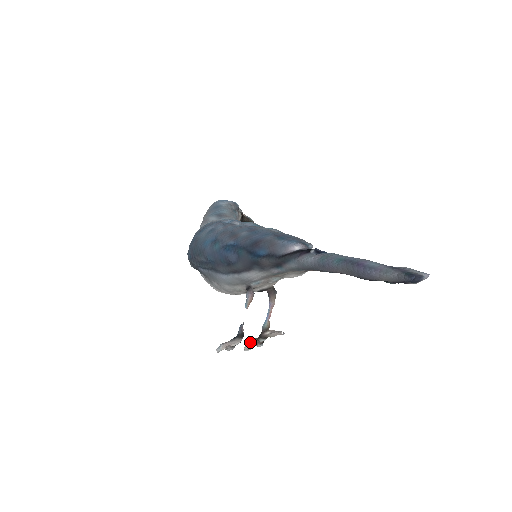
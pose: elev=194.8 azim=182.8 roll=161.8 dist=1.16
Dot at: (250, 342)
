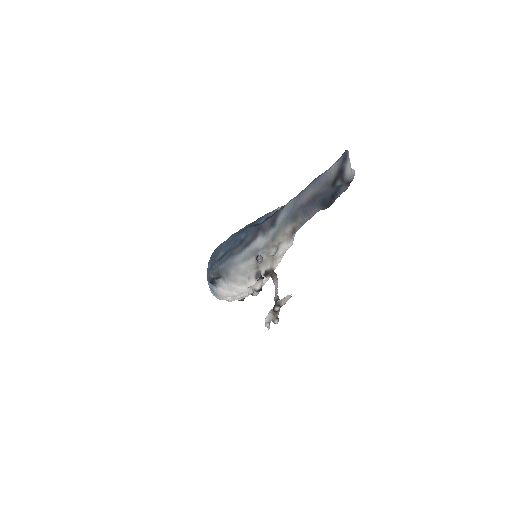
Dot at: (268, 313)
